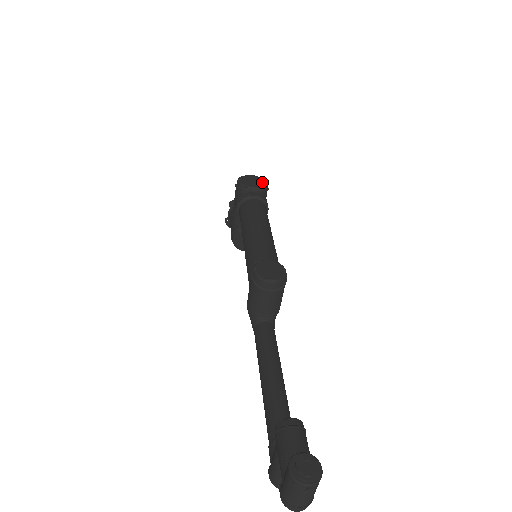
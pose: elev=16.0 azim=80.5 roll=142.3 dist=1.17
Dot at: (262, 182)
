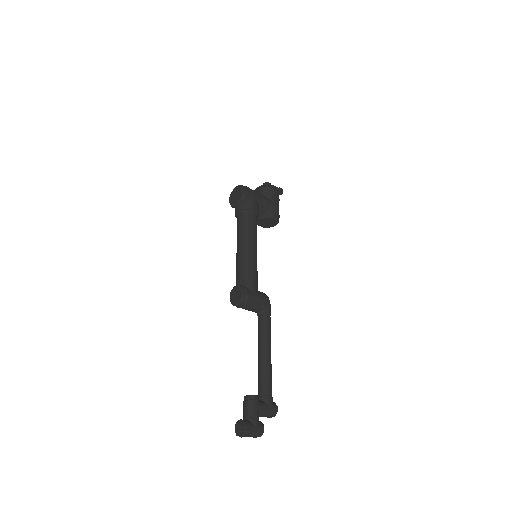
Dot at: (240, 193)
